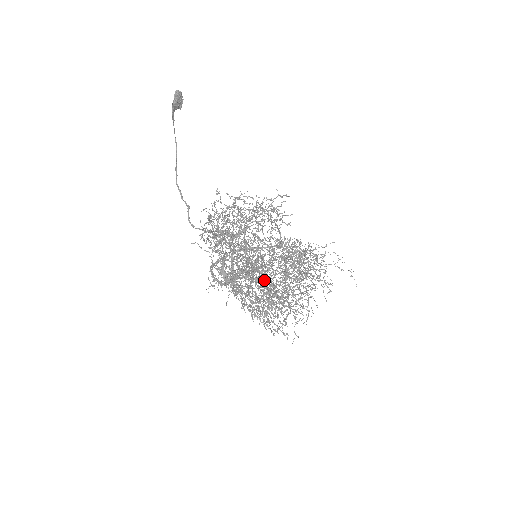
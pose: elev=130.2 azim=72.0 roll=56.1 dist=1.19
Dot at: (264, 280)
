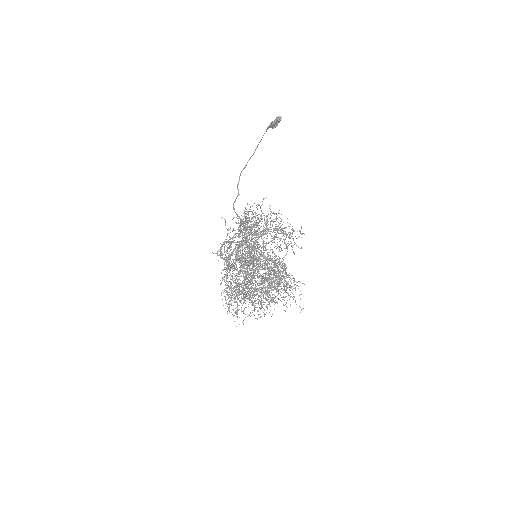
Dot at: occluded
